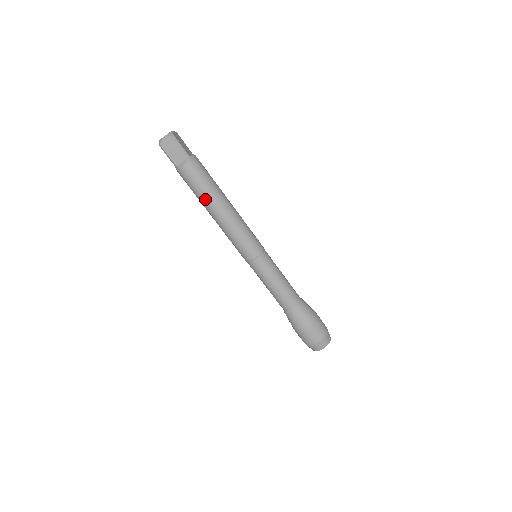
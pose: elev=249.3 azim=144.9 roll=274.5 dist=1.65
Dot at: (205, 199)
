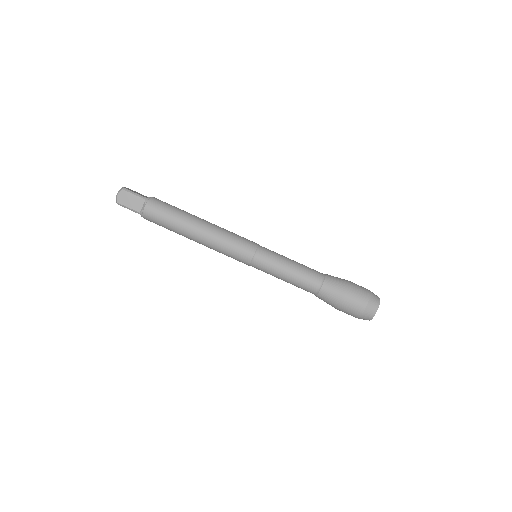
Dot at: (179, 226)
